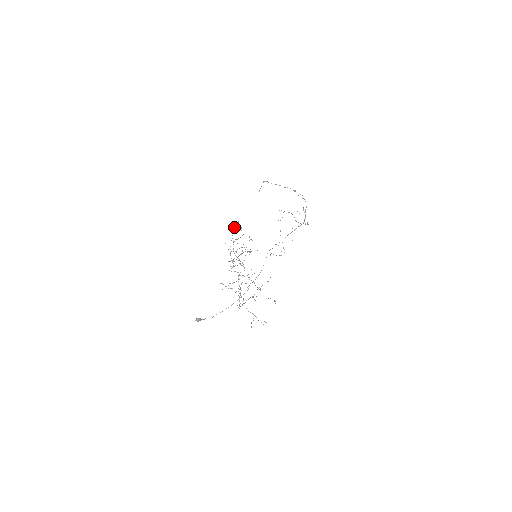
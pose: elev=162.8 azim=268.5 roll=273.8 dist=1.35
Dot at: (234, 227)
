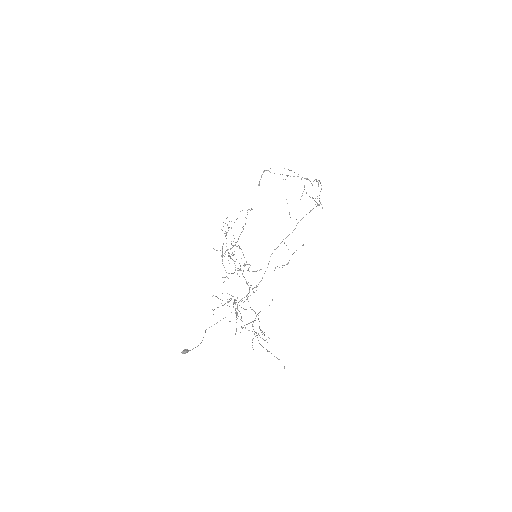
Dot at: occluded
